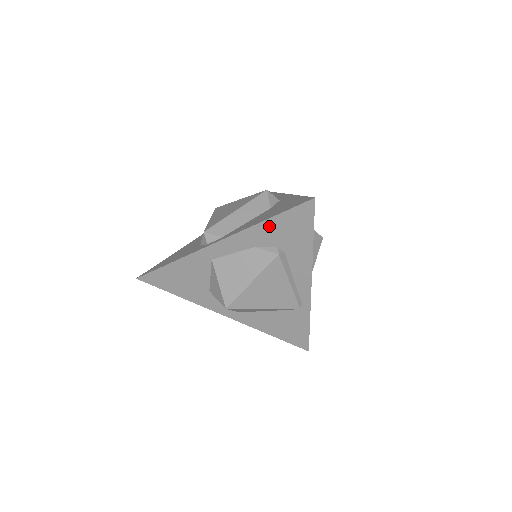
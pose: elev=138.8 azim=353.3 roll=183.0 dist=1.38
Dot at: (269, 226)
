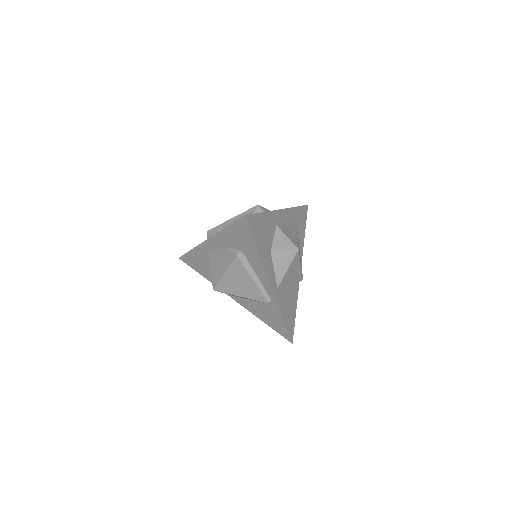
Dot at: (228, 233)
